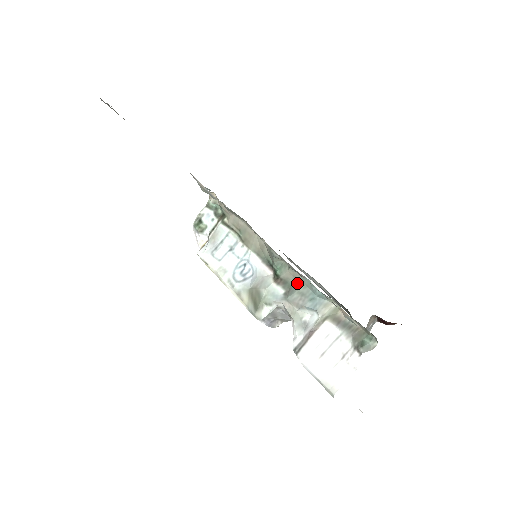
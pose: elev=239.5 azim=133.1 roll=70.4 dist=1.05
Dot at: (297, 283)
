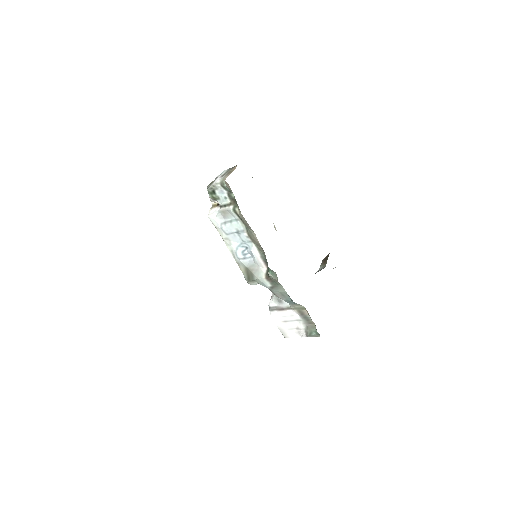
Dot at: (282, 287)
